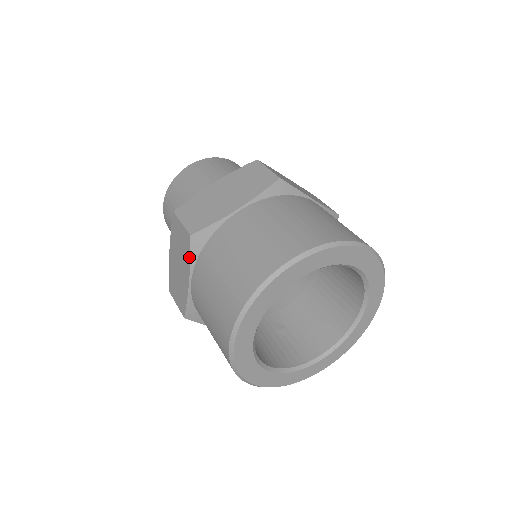
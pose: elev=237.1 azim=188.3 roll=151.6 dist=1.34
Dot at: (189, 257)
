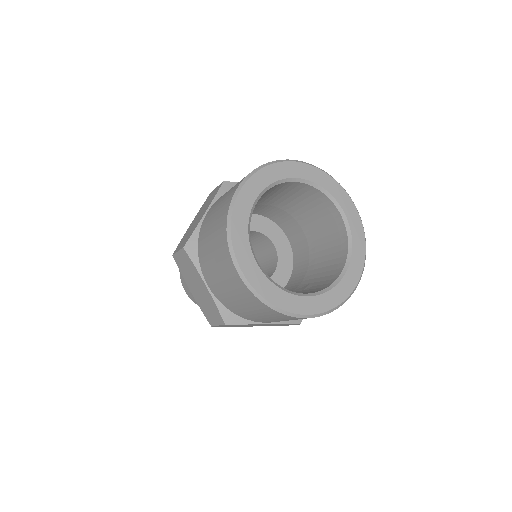
Dot at: (193, 265)
